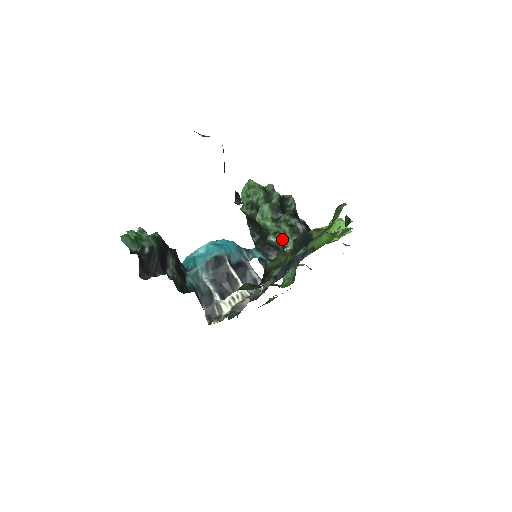
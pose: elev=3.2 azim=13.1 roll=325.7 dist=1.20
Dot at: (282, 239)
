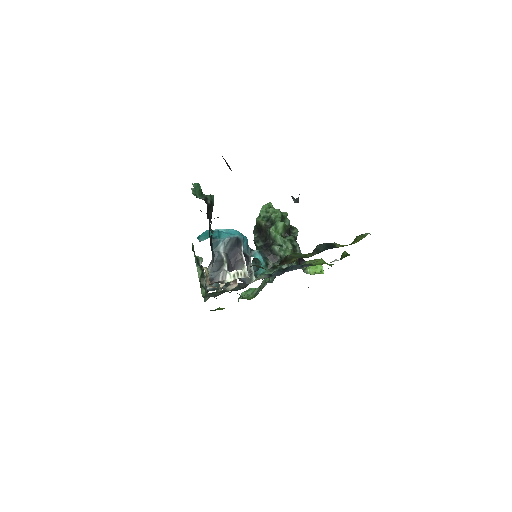
Dot at: (283, 252)
